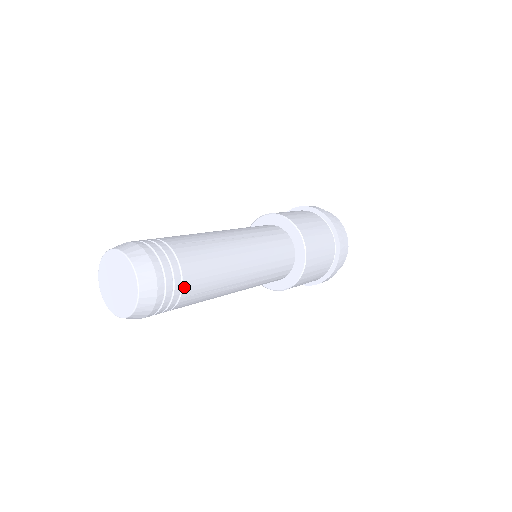
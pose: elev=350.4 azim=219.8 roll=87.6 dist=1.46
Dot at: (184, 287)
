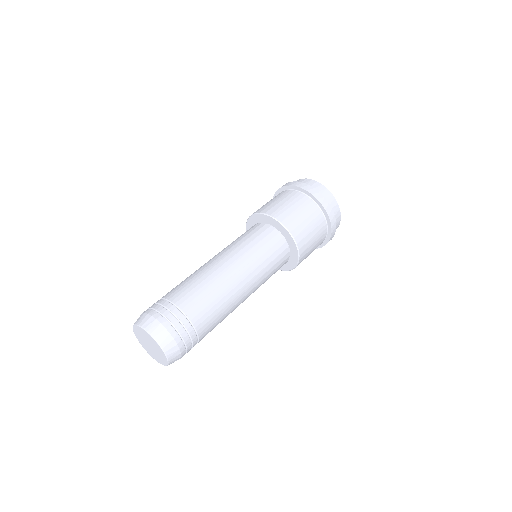
Dot at: (200, 338)
